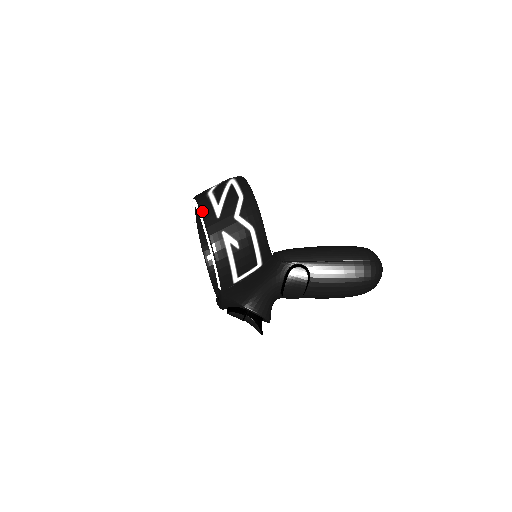
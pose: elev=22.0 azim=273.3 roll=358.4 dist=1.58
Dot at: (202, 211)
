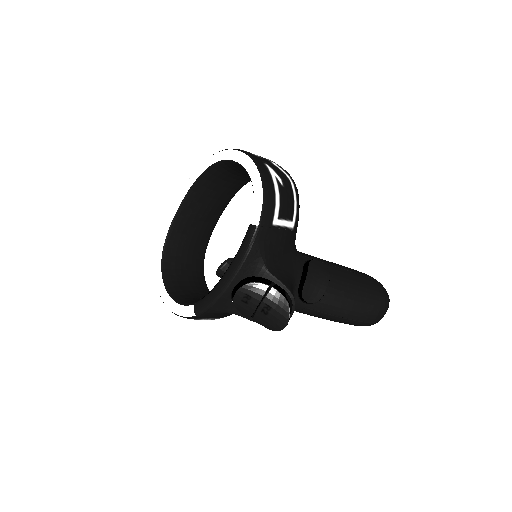
Dot at: occluded
